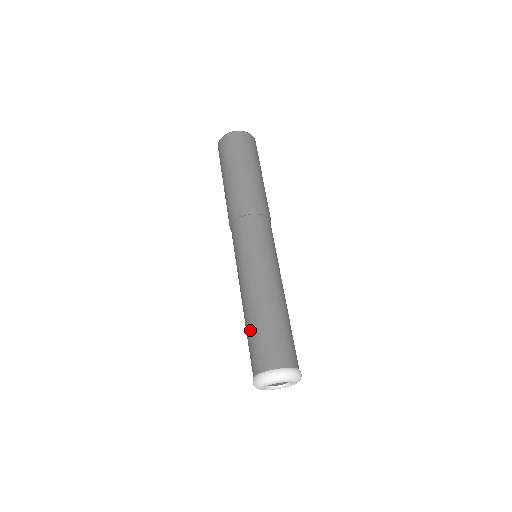
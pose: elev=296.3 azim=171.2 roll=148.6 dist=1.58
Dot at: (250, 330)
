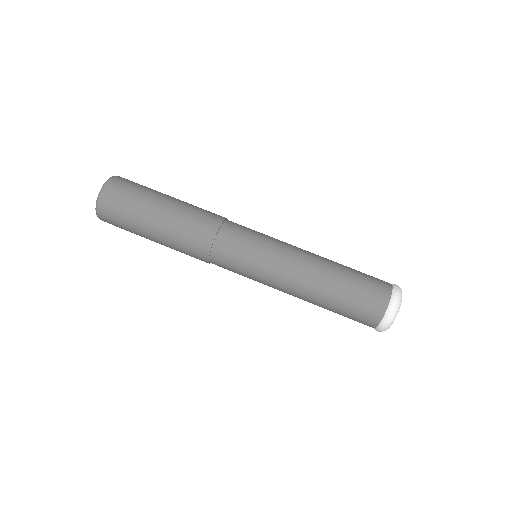
Dot at: (336, 304)
